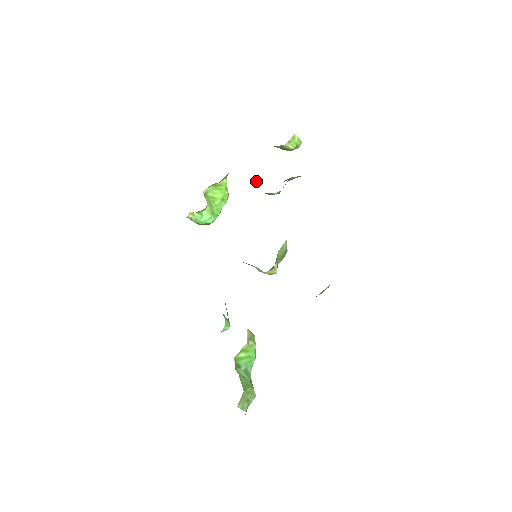
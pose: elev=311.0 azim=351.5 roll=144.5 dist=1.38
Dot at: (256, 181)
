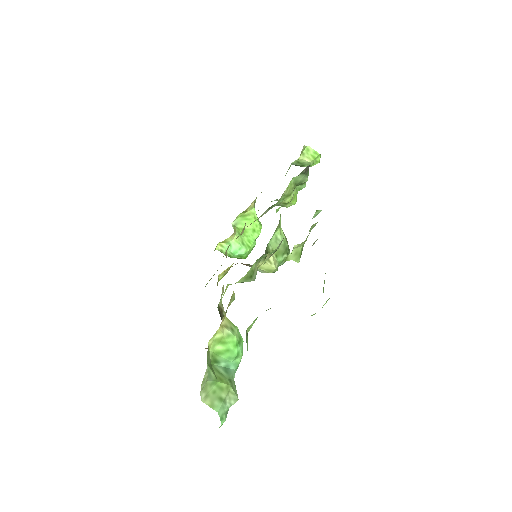
Dot at: (276, 200)
